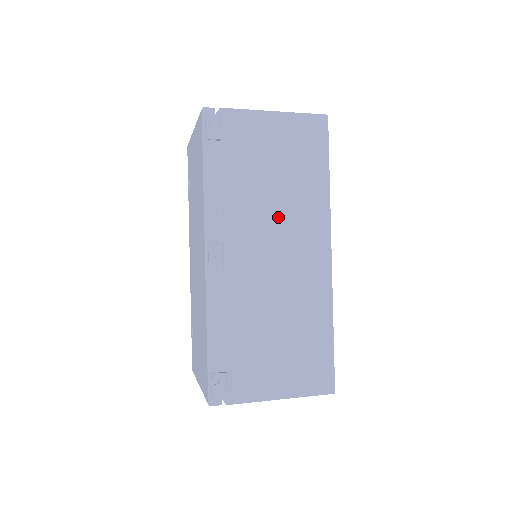
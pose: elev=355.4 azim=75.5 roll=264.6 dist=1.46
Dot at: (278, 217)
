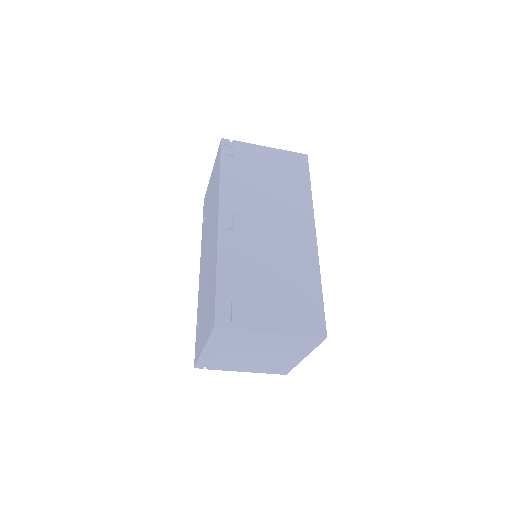
Dot at: (274, 205)
